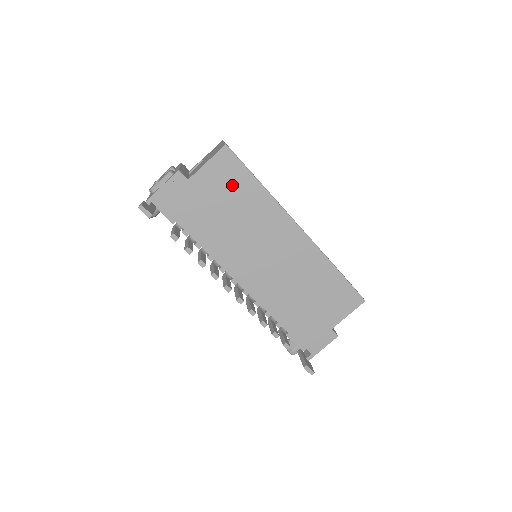
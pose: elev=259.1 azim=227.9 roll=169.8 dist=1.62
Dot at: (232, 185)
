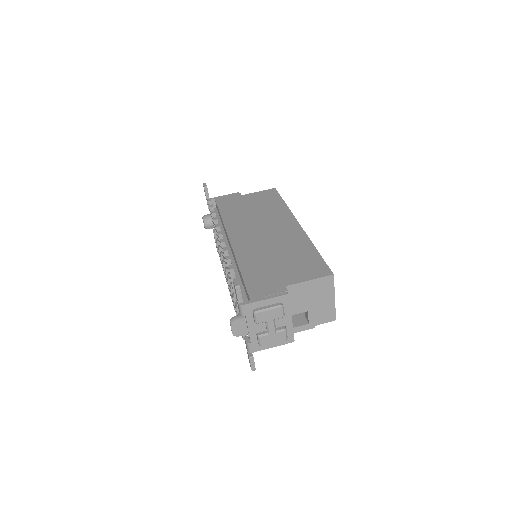
Dot at: (266, 200)
